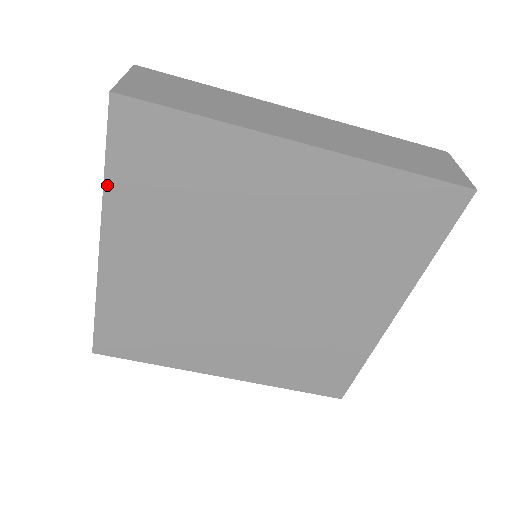
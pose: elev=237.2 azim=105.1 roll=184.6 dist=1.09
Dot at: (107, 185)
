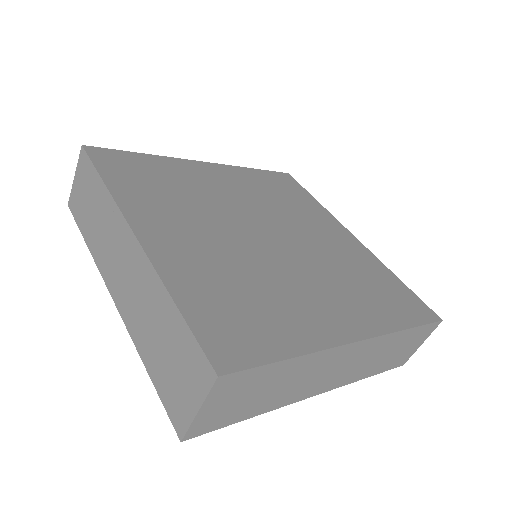
Dot at: (144, 358)
